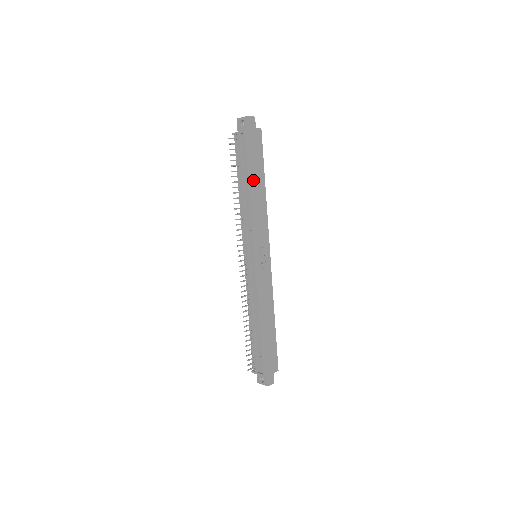
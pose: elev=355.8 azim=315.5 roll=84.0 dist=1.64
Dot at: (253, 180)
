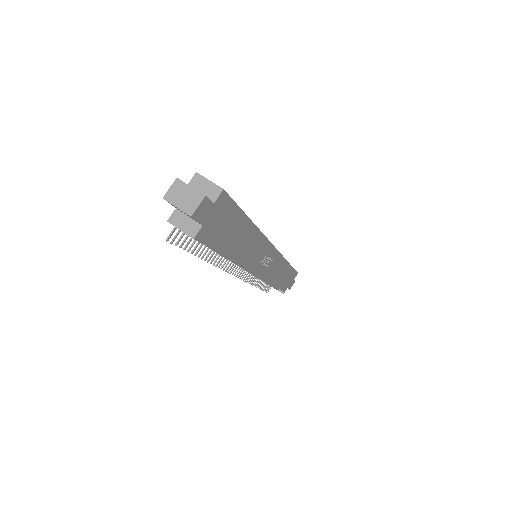
Dot at: (233, 244)
